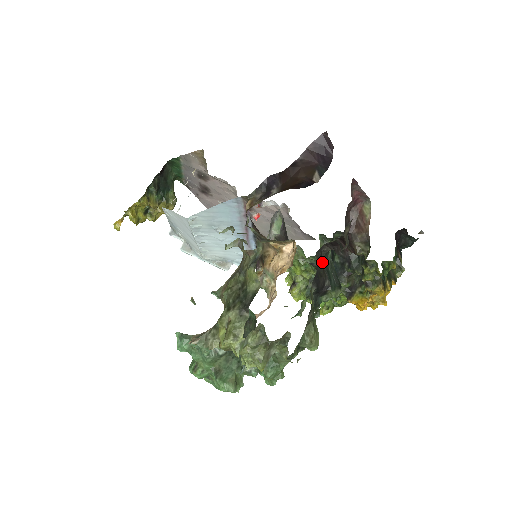
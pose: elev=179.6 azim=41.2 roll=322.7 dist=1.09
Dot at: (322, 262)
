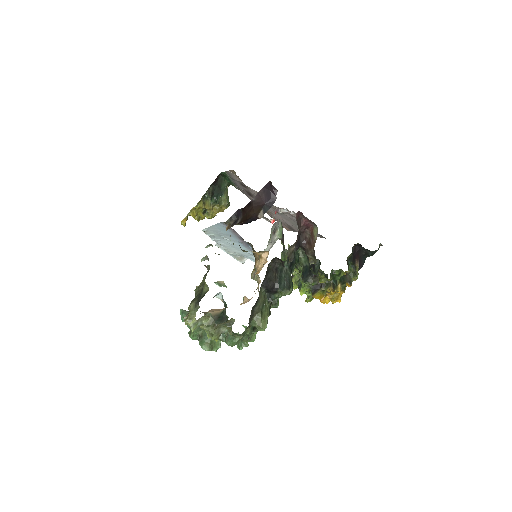
Dot at: (276, 270)
